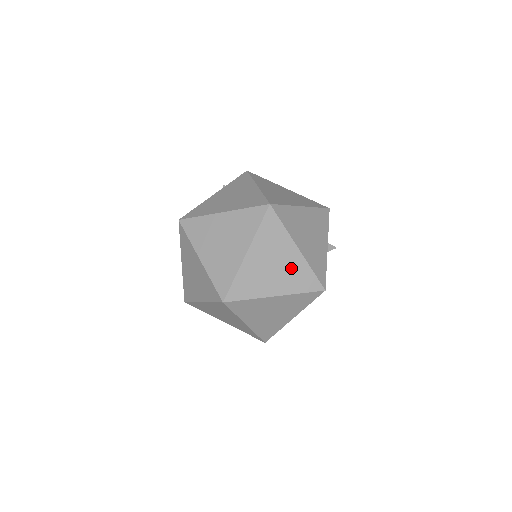
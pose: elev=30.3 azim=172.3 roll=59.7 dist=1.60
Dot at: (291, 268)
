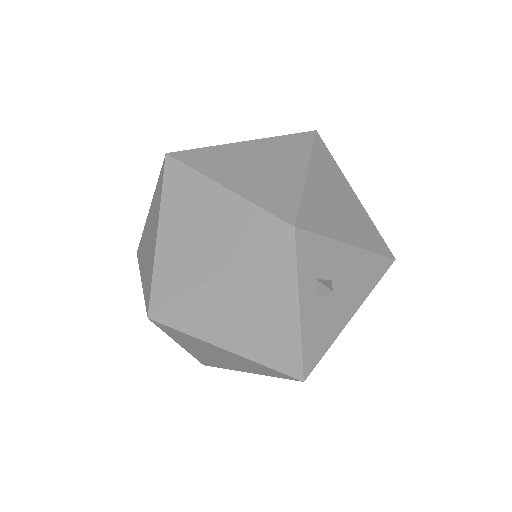
Dot at: (239, 361)
